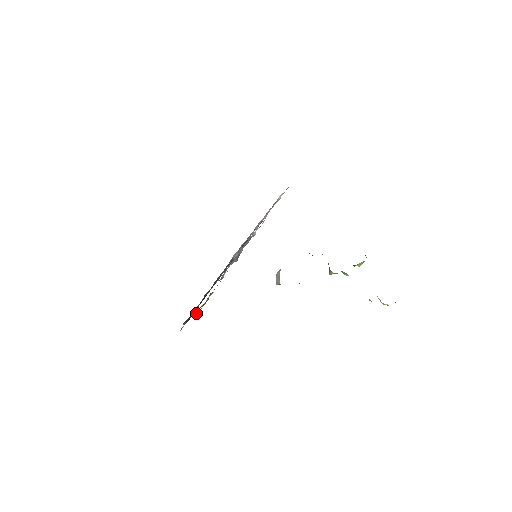
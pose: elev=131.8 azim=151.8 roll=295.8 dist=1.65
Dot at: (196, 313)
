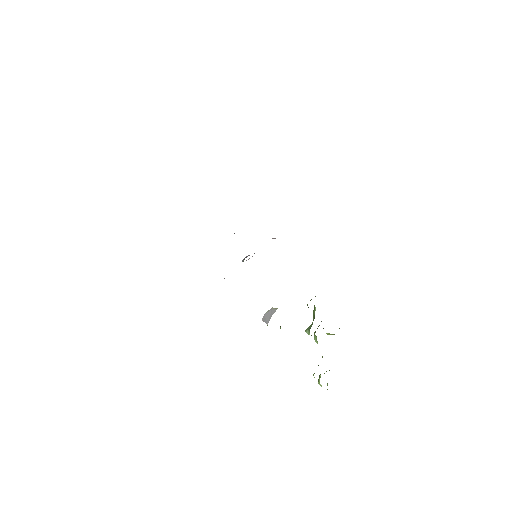
Dot at: occluded
